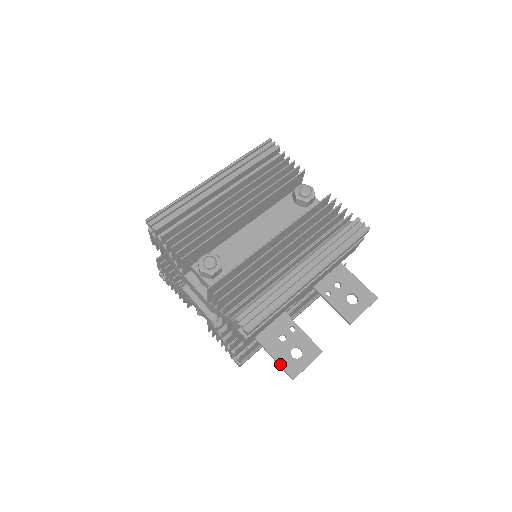
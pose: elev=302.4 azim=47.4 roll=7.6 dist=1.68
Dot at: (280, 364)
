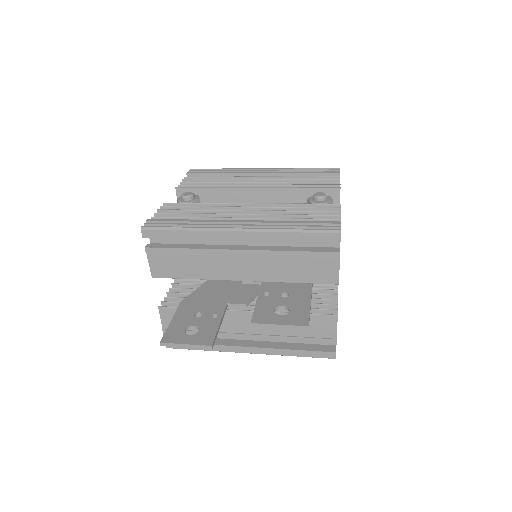
Dot at: (169, 326)
